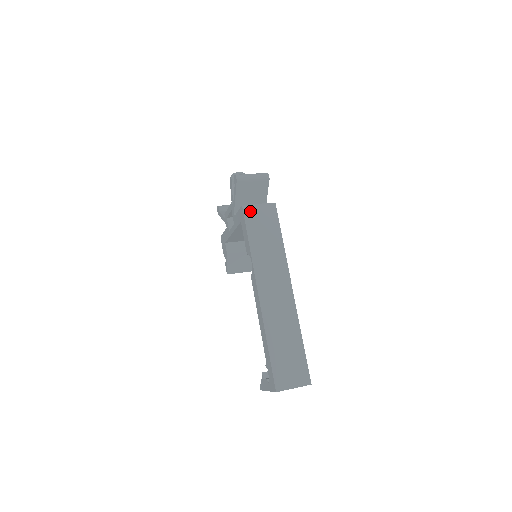
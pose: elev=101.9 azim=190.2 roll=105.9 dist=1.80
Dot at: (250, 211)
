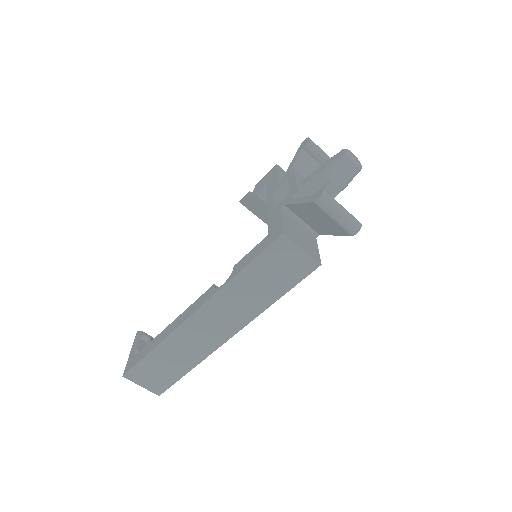
Dot at: (283, 246)
